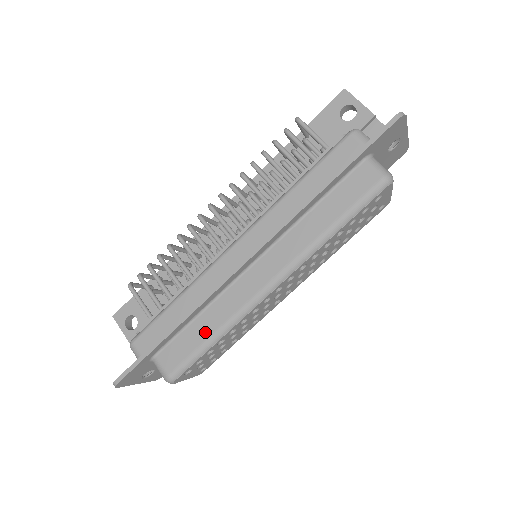
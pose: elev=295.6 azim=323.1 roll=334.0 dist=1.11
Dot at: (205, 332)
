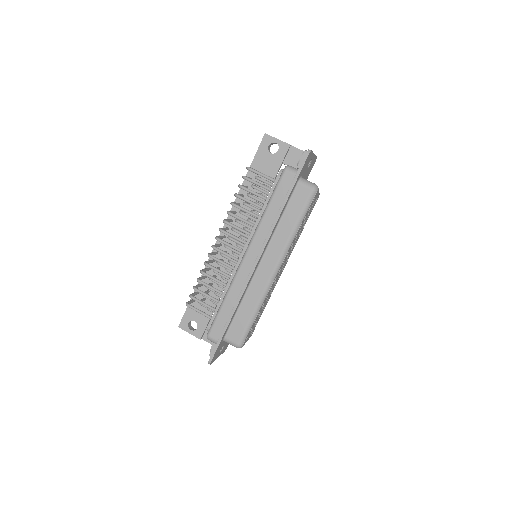
Dot at: (249, 312)
